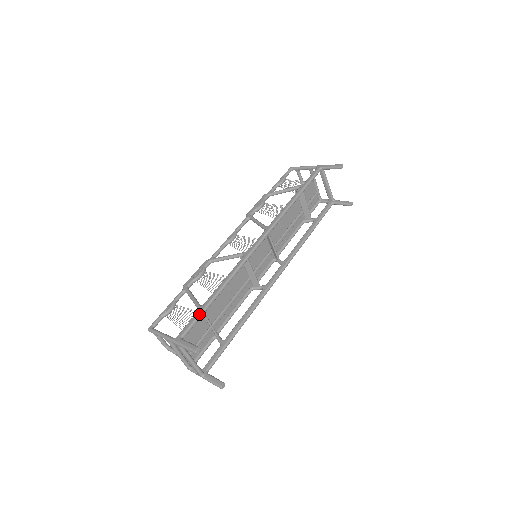
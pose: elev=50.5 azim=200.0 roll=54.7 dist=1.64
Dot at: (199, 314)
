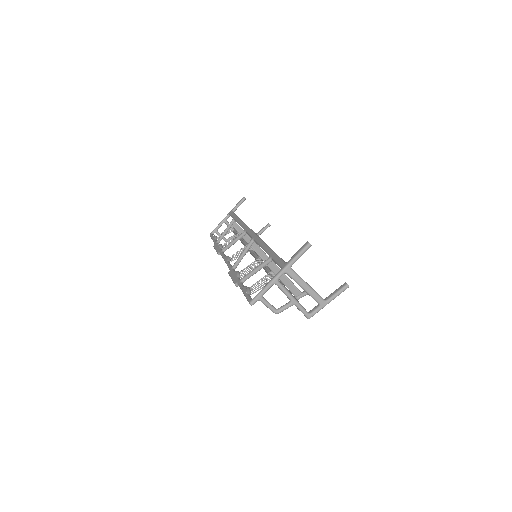
Dot at: (276, 255)
